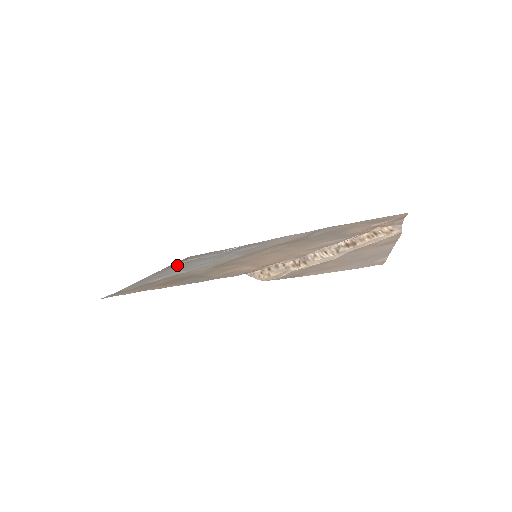
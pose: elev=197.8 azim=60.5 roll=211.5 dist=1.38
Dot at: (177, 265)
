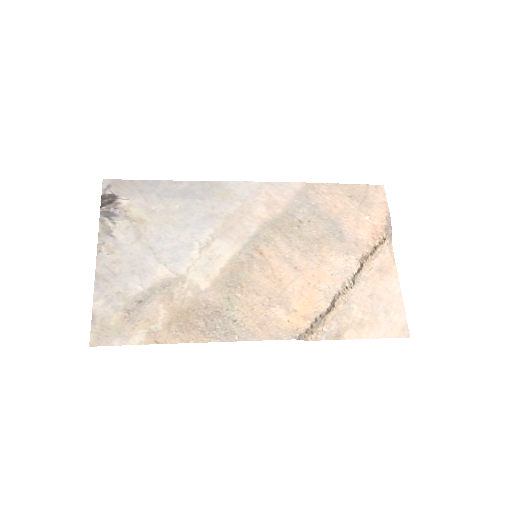
Dot at: (119, 225)
